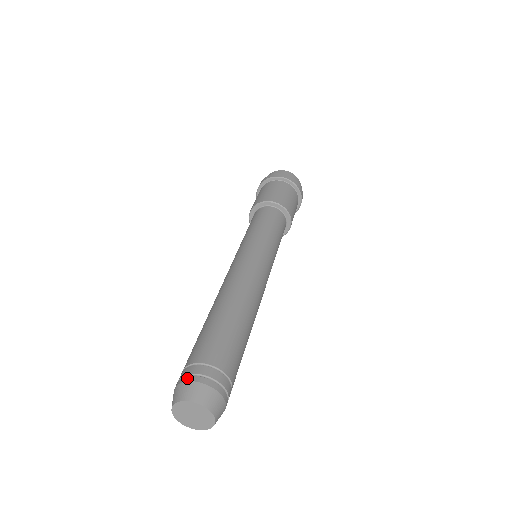
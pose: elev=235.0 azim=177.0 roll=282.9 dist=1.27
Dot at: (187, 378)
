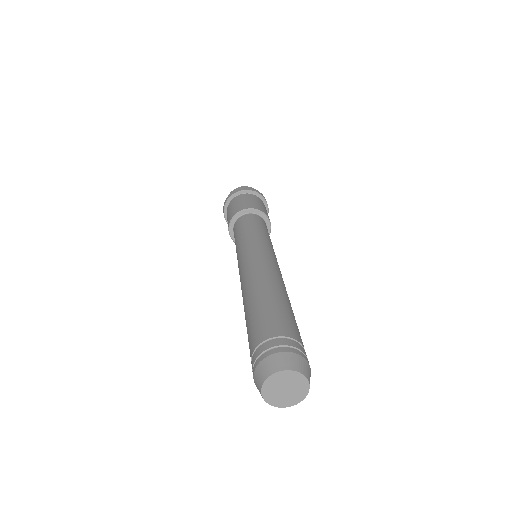
Dot at: (290, 349)
